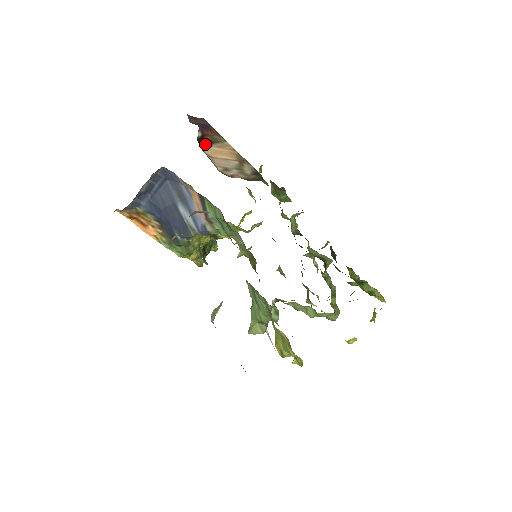
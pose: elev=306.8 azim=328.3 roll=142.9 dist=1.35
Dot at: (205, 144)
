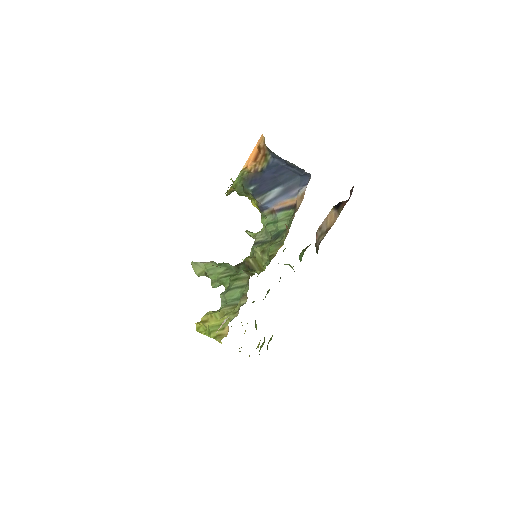
Dot at: (336, 207)
